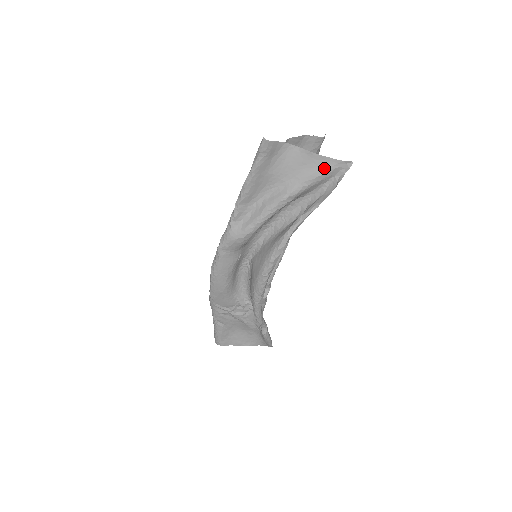
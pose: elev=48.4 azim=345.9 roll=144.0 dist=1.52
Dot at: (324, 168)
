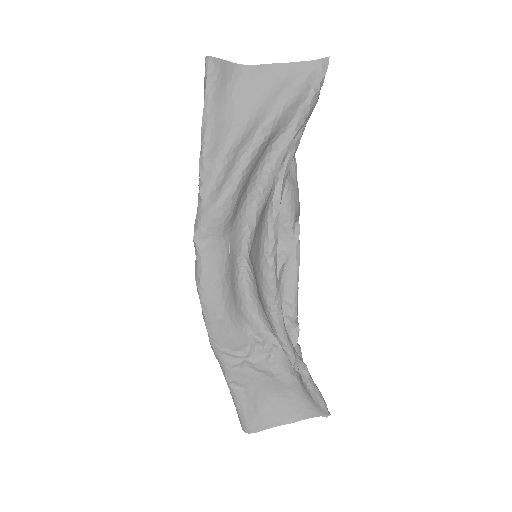
Dot at: (296, 77)
